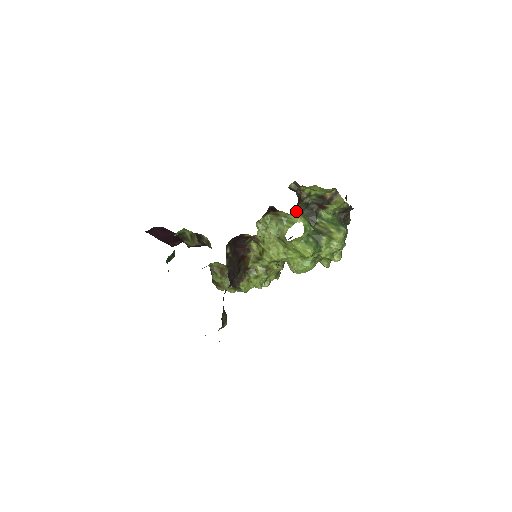
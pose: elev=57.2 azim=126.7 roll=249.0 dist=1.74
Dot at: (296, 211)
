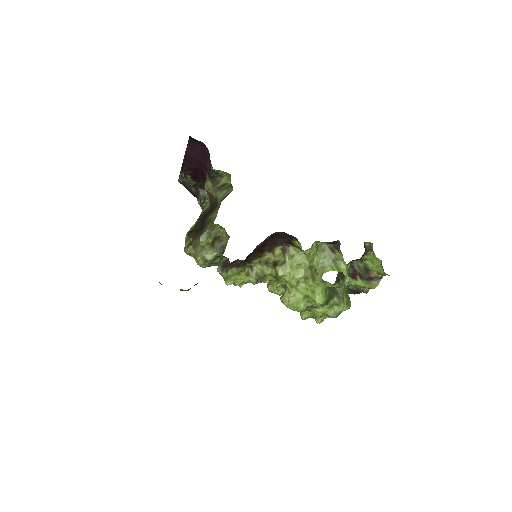
Dot at: (349, 263)
